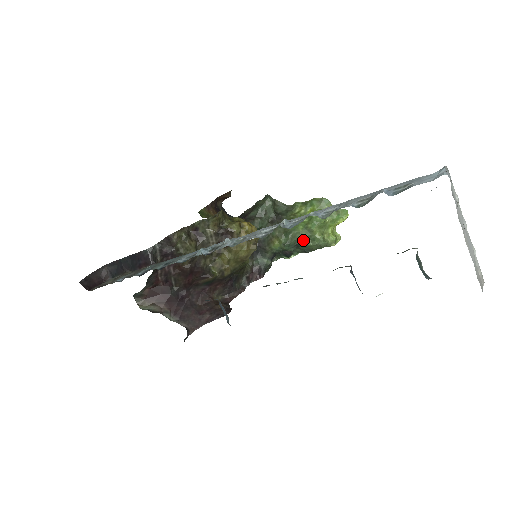
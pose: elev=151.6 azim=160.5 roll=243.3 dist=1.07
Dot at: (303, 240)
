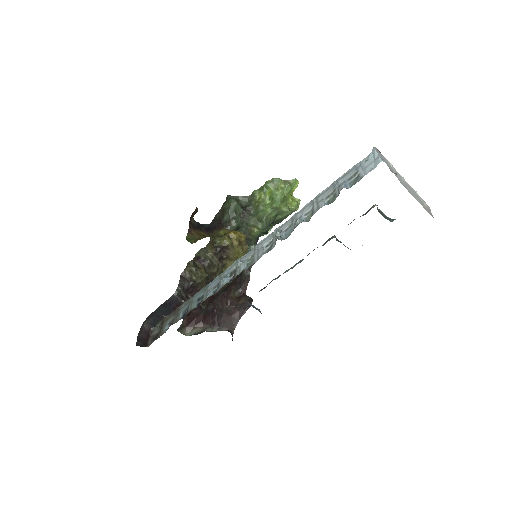
Dot at: (274, 218)
